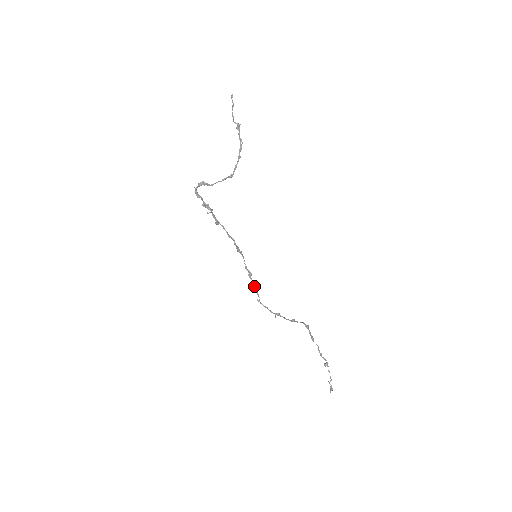
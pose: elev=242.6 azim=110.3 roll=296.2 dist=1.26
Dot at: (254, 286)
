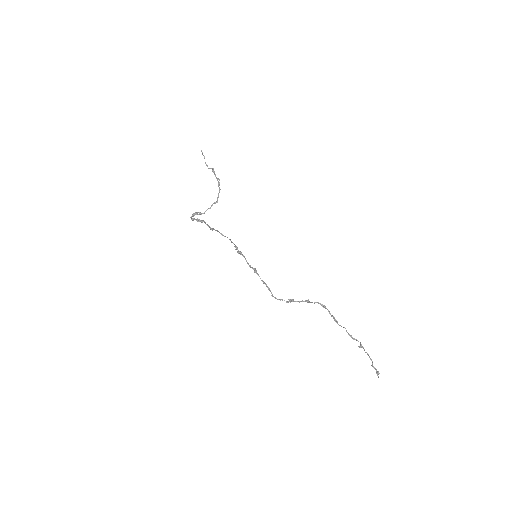
Dot at: (262, 280)
